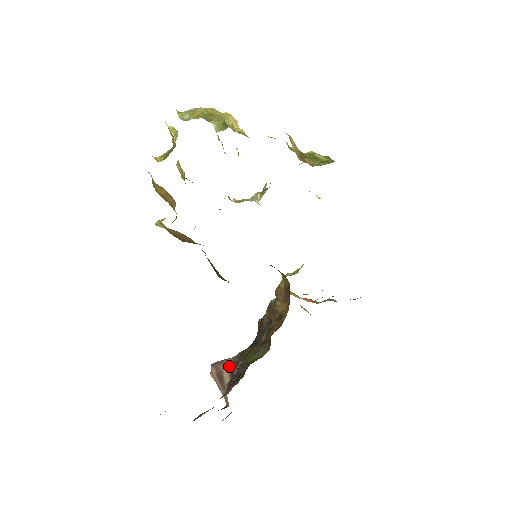
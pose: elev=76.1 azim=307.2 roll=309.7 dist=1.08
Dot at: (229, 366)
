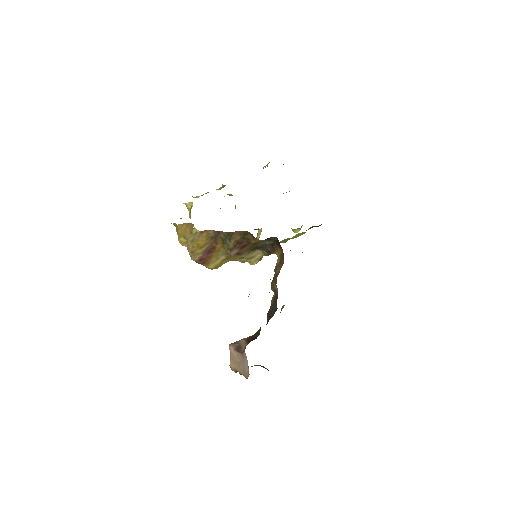
Dot at: (245, 339)
